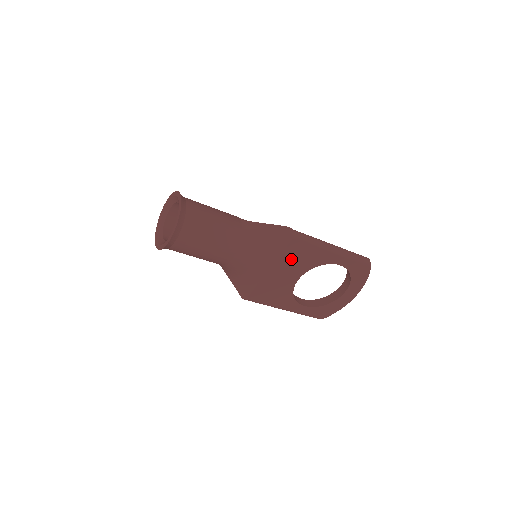
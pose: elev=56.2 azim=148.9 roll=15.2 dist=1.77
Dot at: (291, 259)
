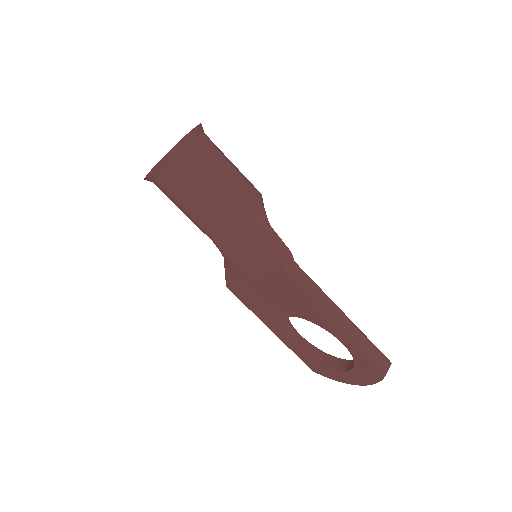
Dot at: (281, 291)
